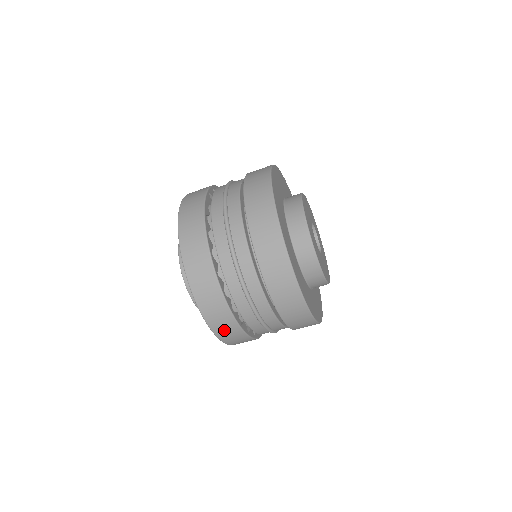
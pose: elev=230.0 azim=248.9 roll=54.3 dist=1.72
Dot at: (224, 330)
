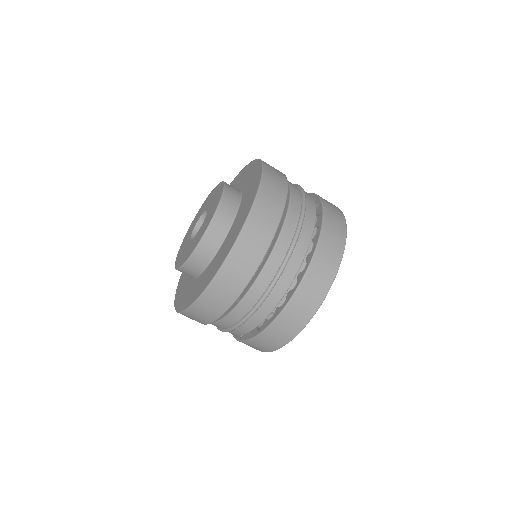
Dot at: (243, 255)
